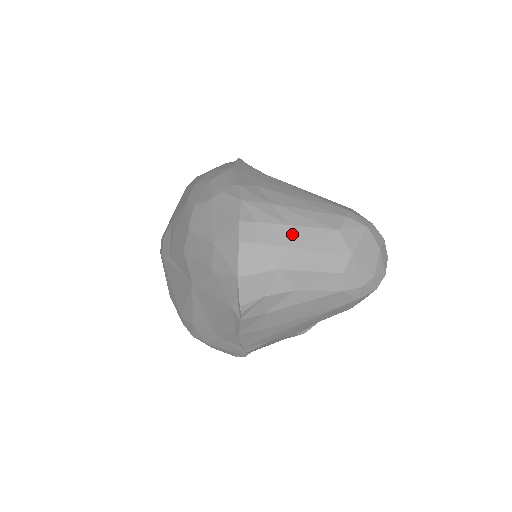
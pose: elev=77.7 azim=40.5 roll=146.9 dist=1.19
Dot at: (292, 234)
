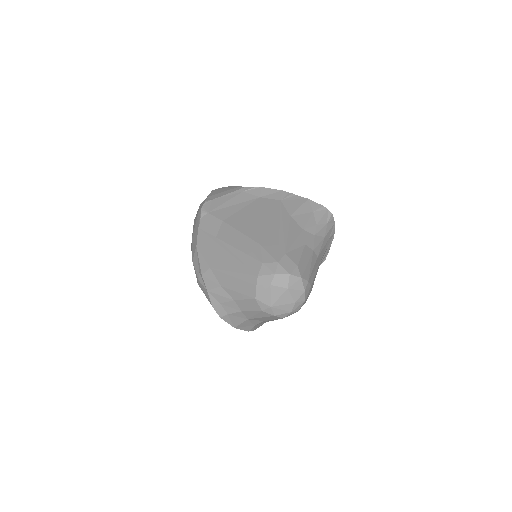
Dot at: (239, 305)
